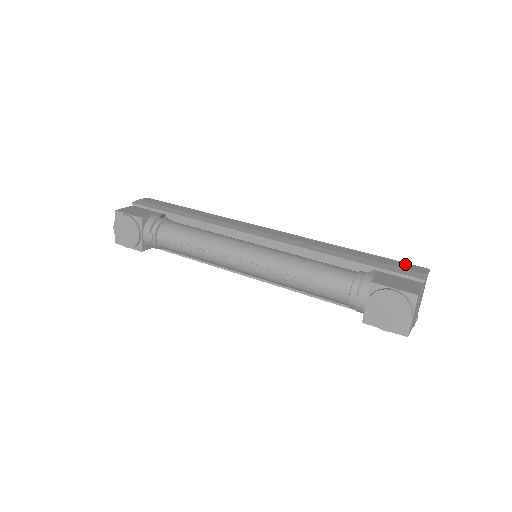
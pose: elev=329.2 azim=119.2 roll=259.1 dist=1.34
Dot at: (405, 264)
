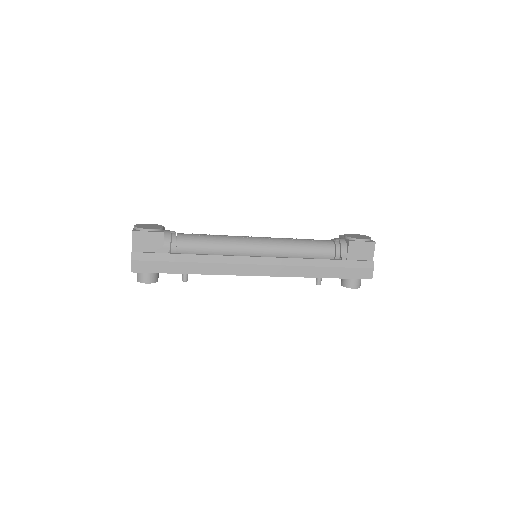
Dot at: occluded
